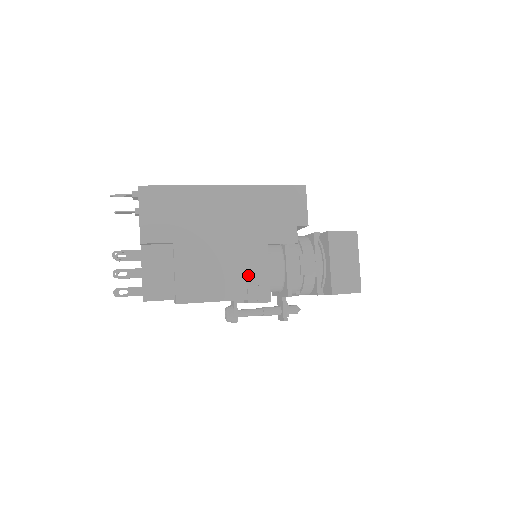
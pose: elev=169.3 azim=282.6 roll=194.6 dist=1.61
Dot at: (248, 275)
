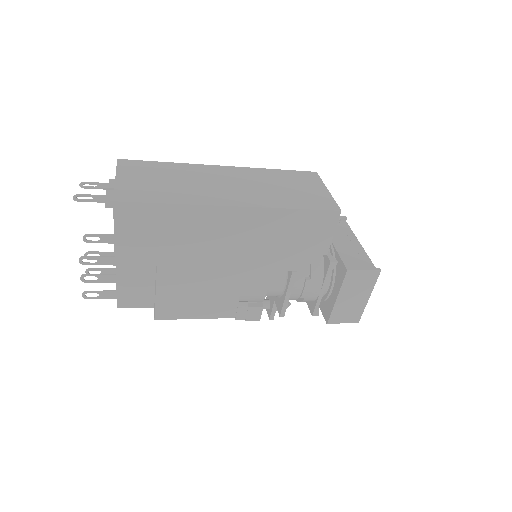
Dot at: (241, 297)
